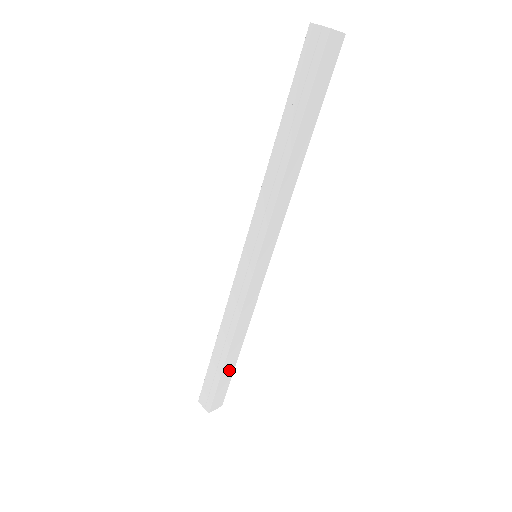
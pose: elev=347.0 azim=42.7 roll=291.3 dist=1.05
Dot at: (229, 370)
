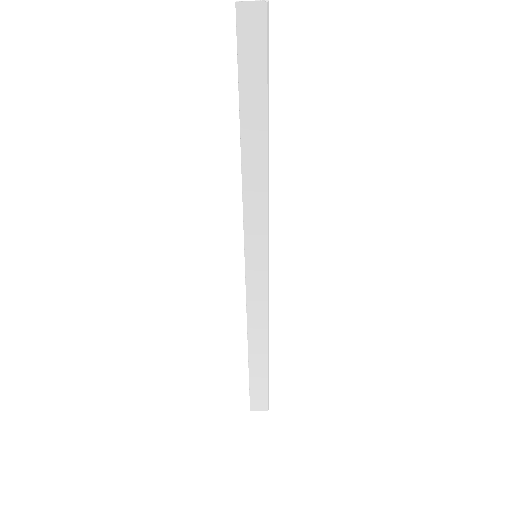
Dot at: (260, 373)
